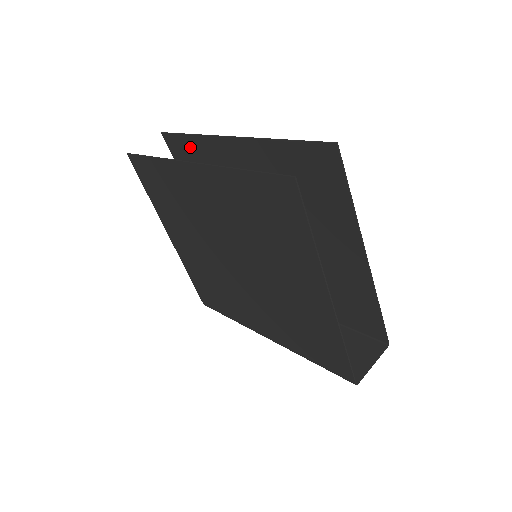
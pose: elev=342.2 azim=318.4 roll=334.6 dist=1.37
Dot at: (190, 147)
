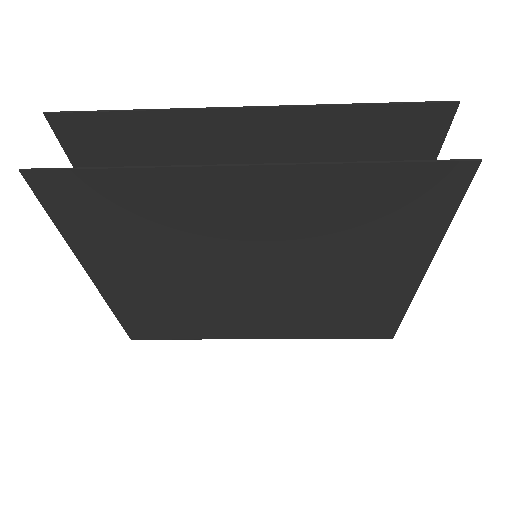
Dot at: (127, 131)
